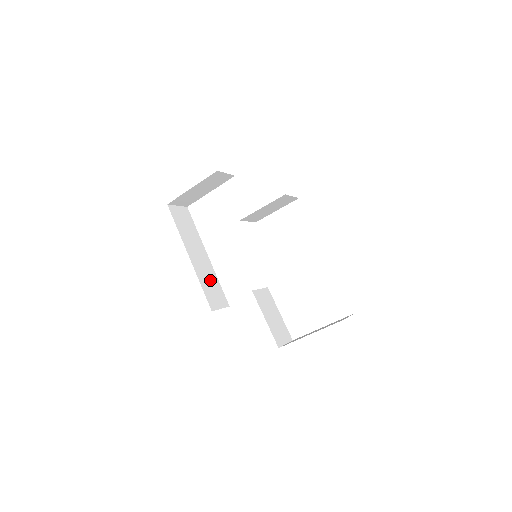
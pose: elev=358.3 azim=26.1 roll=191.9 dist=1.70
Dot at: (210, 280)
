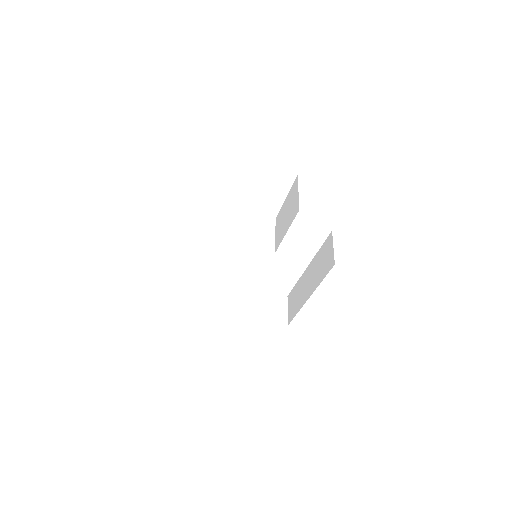
Dot at: occluded
